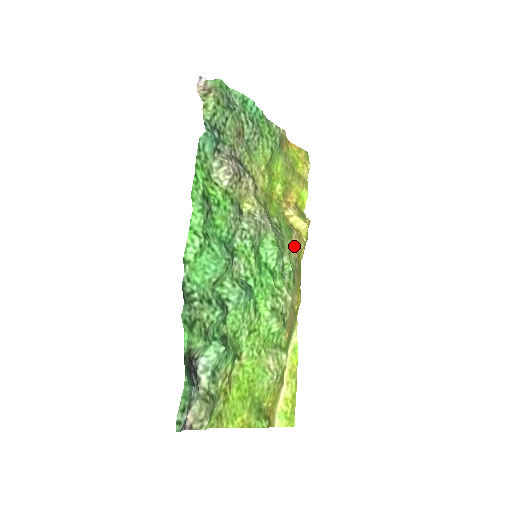
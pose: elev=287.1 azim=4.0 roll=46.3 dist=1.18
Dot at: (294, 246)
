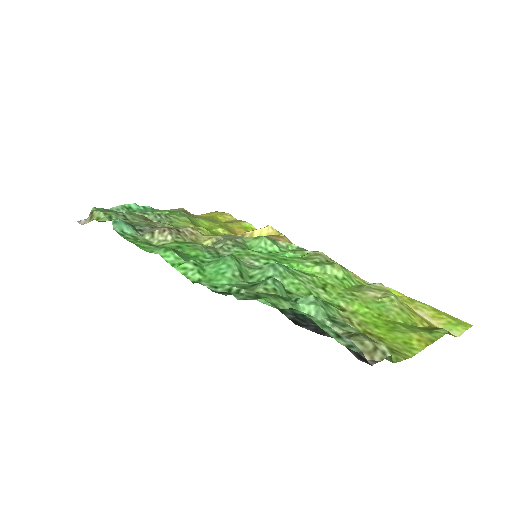
Dot at: occluded
